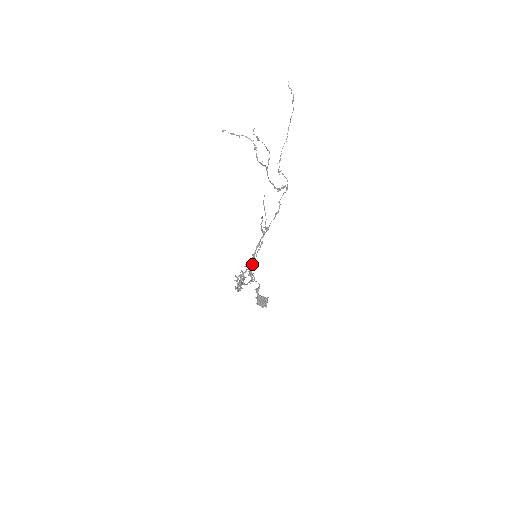
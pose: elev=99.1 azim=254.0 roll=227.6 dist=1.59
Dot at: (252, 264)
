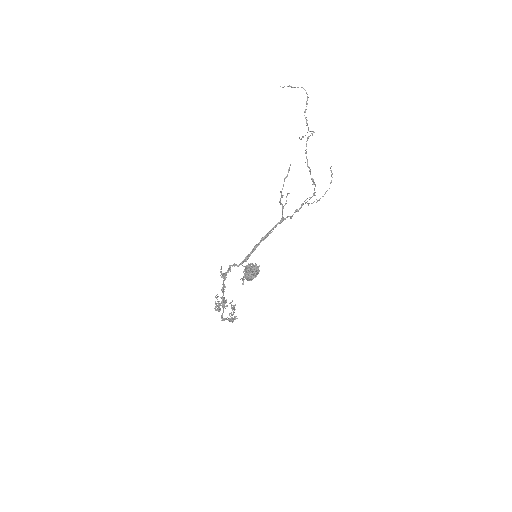
Dot at: occluded
